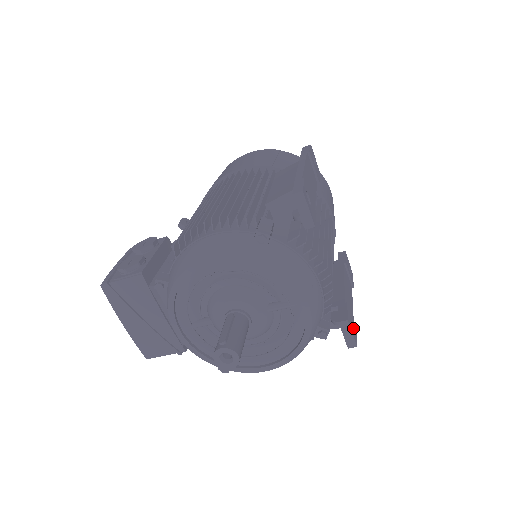
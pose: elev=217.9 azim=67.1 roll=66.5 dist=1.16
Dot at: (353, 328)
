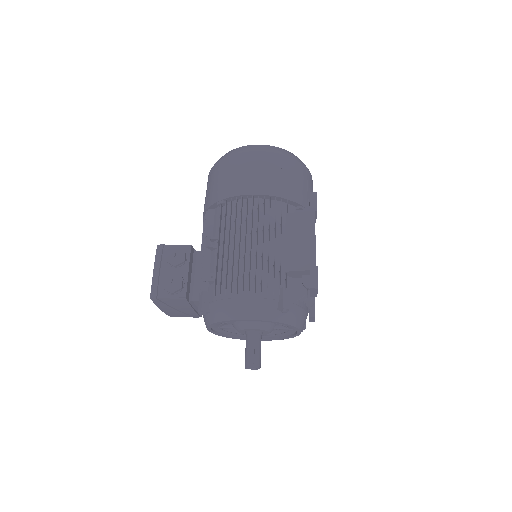
Dot at: occluded
